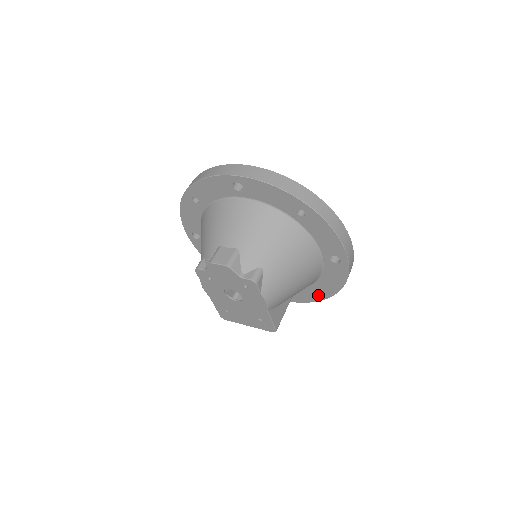
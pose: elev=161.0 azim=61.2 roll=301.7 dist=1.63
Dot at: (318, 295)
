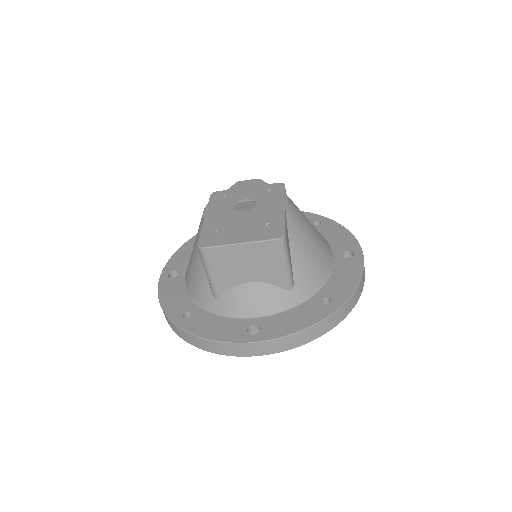
Dot at: (321, 310)
